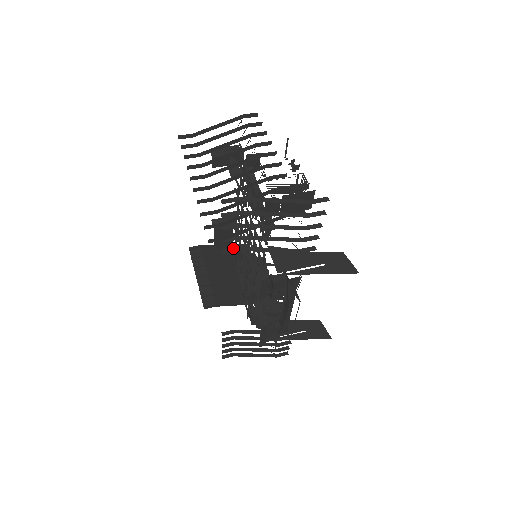
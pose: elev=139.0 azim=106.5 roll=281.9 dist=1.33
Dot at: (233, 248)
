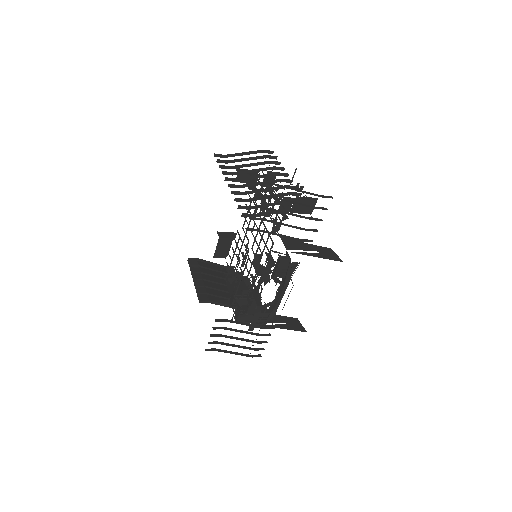
Dot at: (254, 229)
